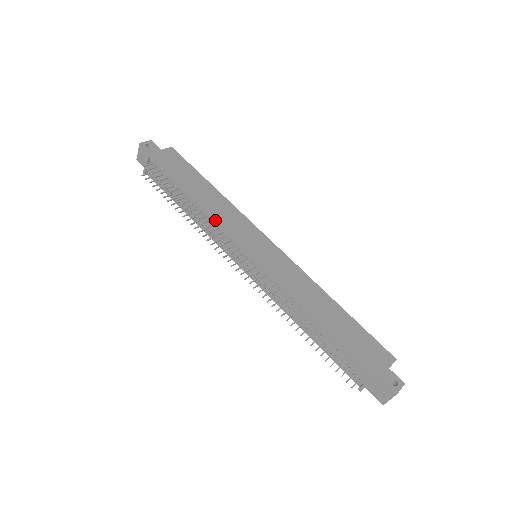
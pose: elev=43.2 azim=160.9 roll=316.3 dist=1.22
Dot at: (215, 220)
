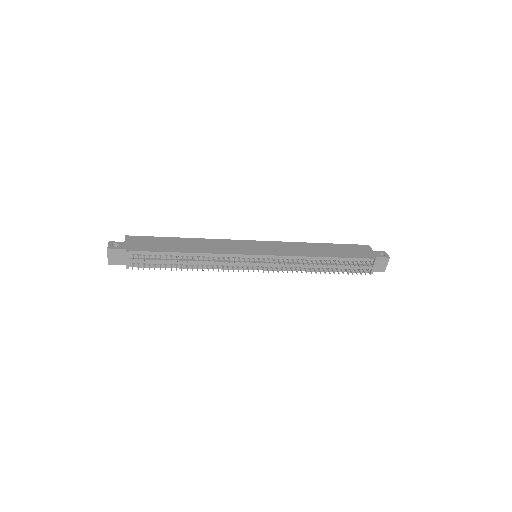
Dot at: (219, 254)
